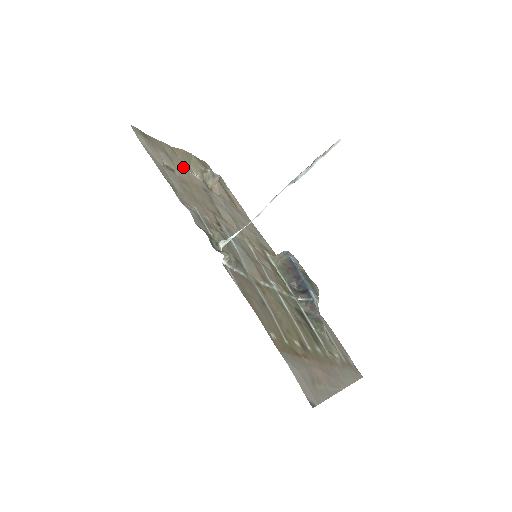
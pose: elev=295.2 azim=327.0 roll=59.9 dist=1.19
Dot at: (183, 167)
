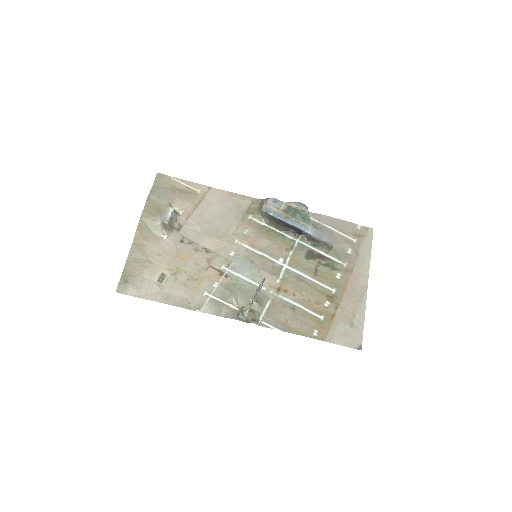
Dot at: (157, 250)
